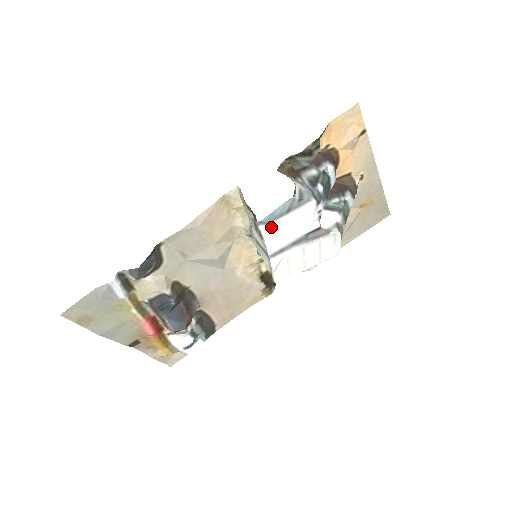
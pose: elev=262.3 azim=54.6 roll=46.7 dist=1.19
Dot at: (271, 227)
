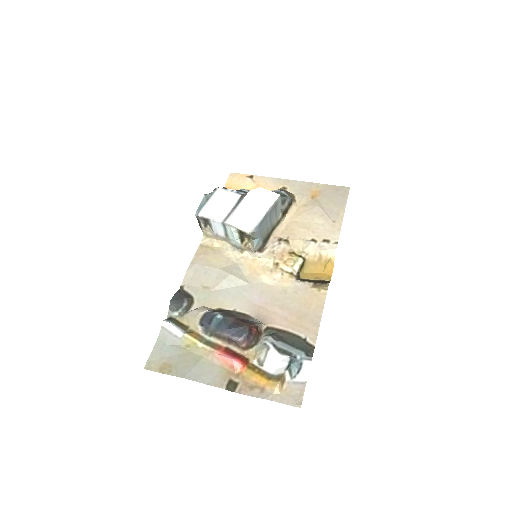
Dot at: (205, 211)
